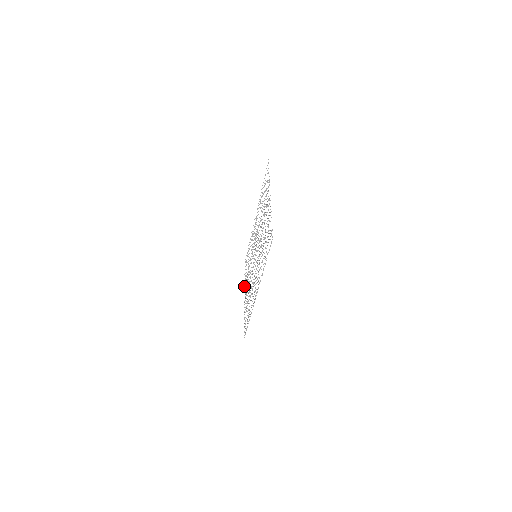
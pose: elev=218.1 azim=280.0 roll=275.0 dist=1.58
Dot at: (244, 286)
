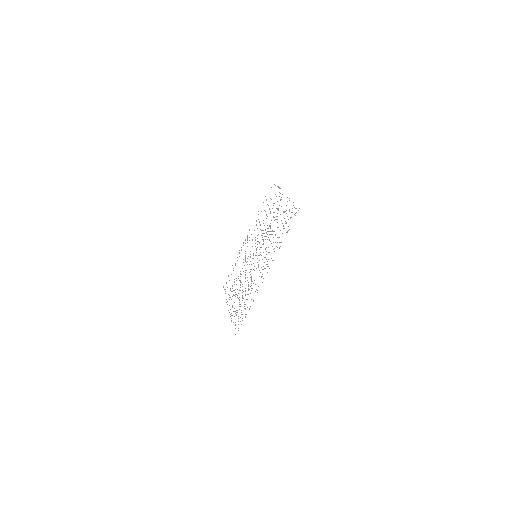
Dot at: (226, 302)
